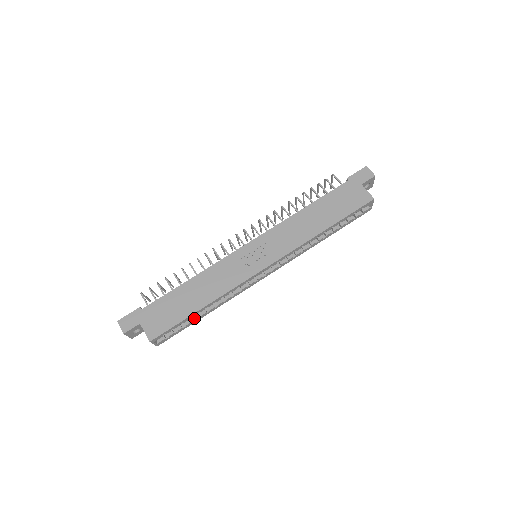
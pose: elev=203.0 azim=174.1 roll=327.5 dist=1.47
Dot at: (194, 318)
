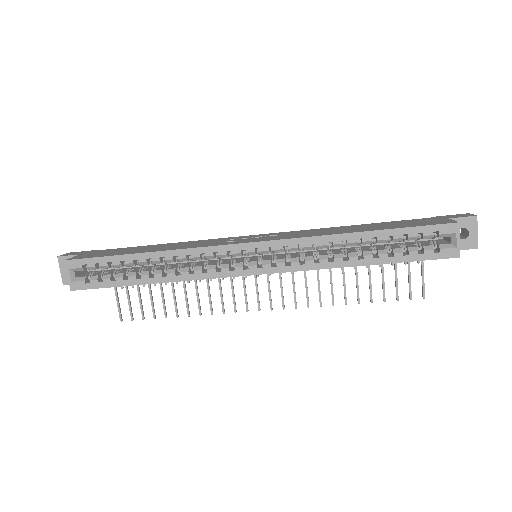
Dot at: (131, 274)
